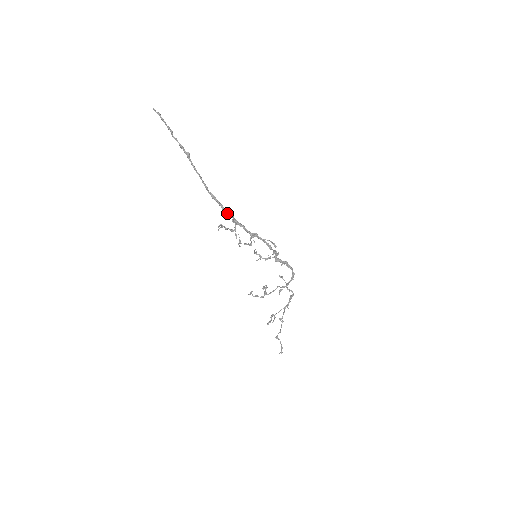
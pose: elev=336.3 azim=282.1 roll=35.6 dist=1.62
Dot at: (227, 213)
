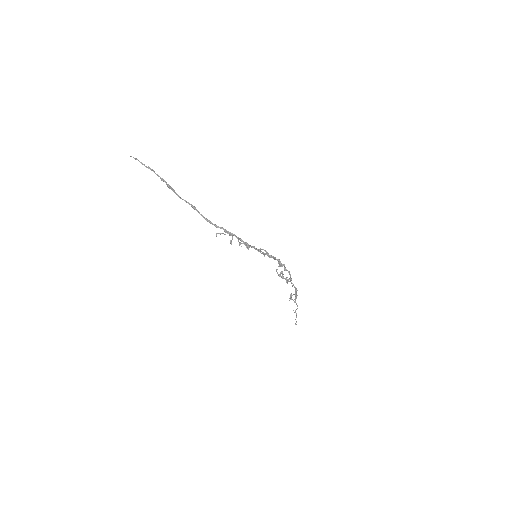
Dot at: (216, 227)
